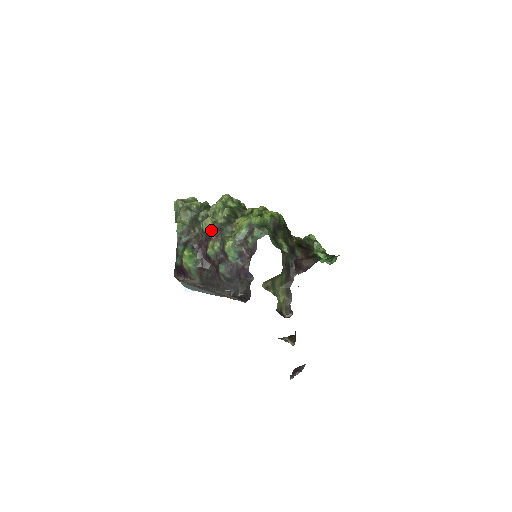
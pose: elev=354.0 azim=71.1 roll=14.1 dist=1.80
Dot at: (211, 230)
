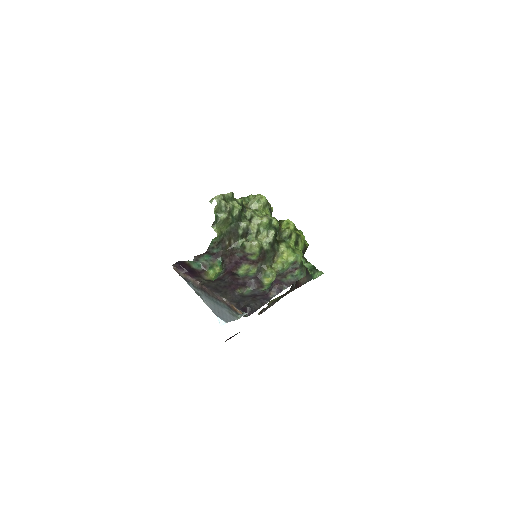
Dot at: (255, 256)
